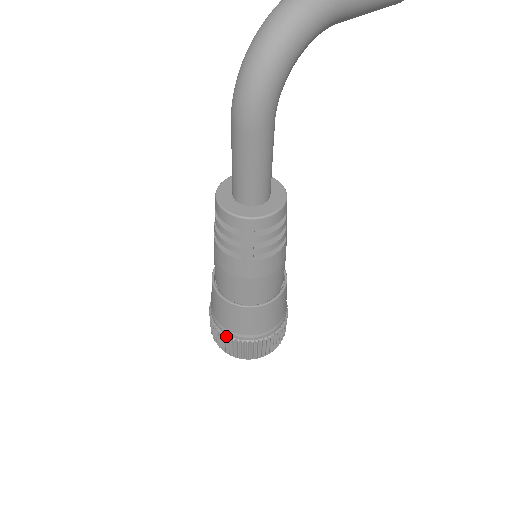
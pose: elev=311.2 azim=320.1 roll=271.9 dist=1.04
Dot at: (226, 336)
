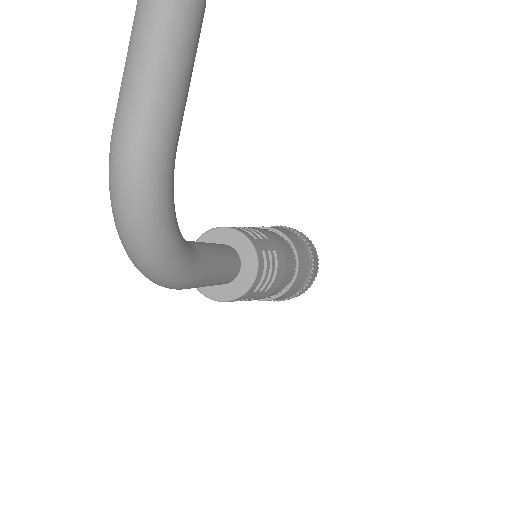
Dot at: occluded
